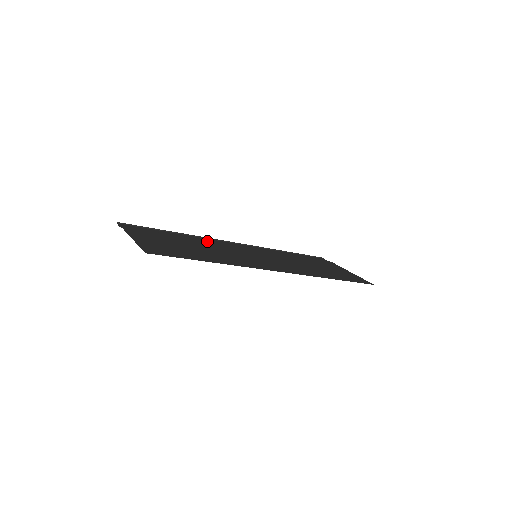
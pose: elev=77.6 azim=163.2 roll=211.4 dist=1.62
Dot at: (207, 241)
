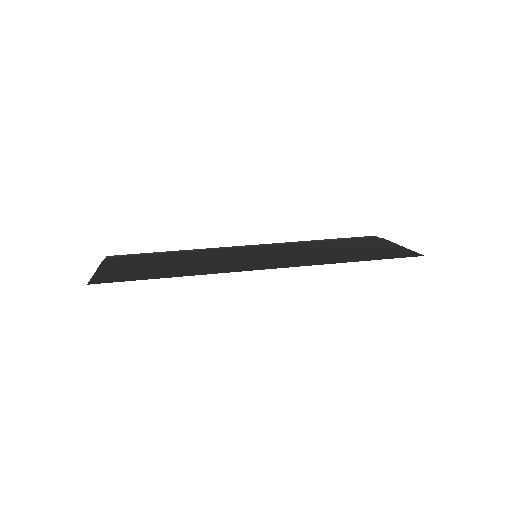
Dot at: (203, 252)
